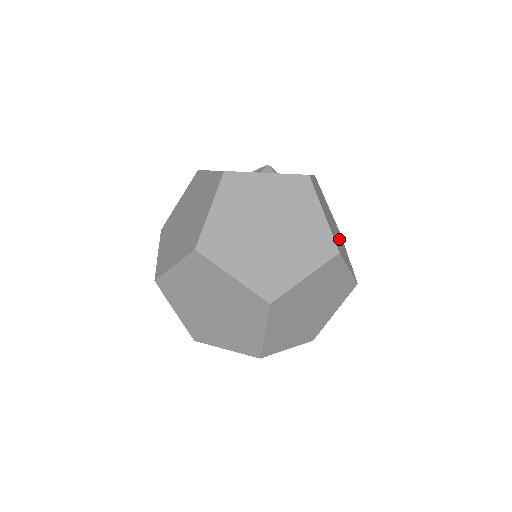
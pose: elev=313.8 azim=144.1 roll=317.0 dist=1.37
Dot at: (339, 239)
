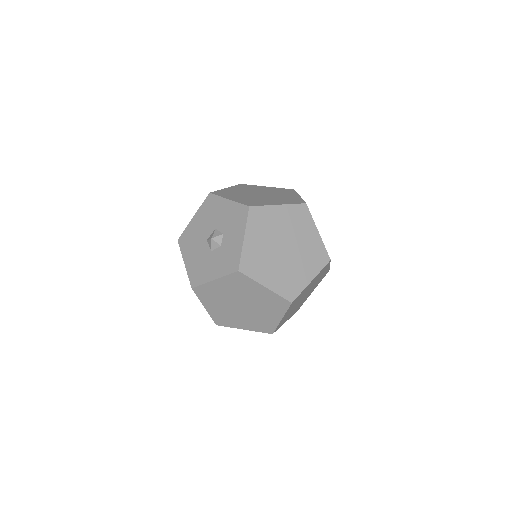
Dot at: (297, 248)
